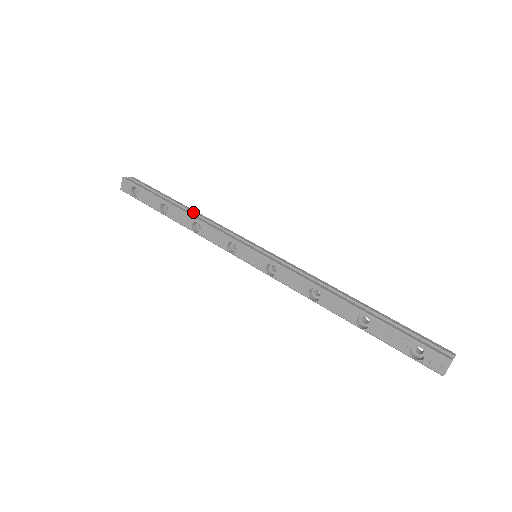
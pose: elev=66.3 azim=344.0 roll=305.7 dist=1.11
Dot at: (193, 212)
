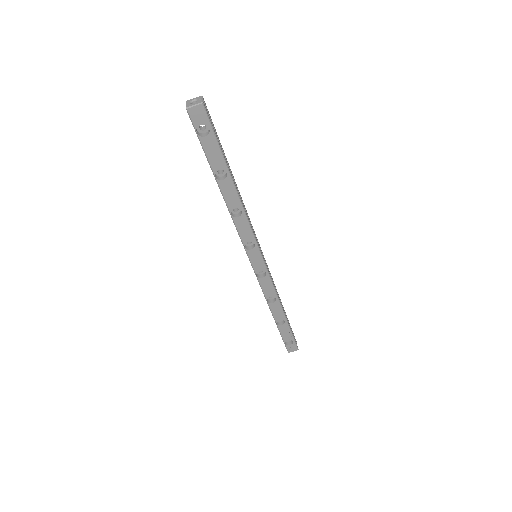
Dot at: (239, 192)
